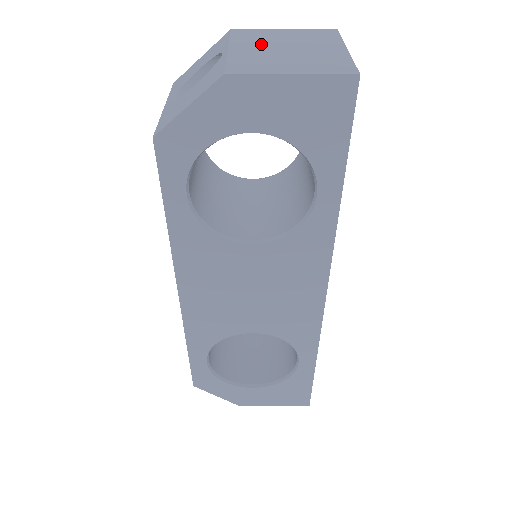
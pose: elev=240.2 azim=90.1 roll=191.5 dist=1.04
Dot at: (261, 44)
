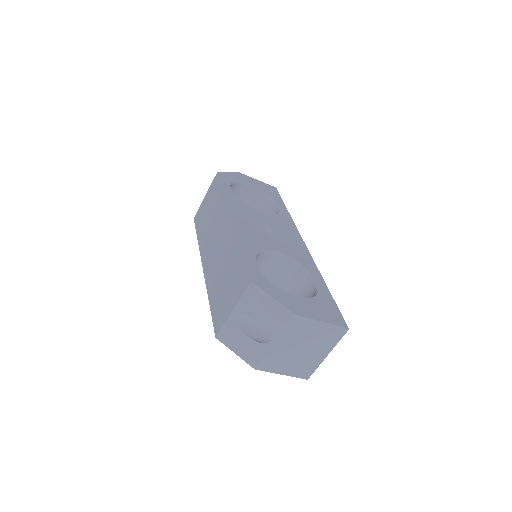
Dot at: (294, 341)
